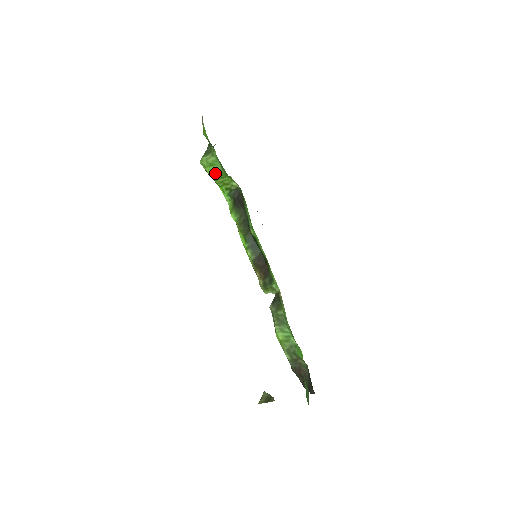
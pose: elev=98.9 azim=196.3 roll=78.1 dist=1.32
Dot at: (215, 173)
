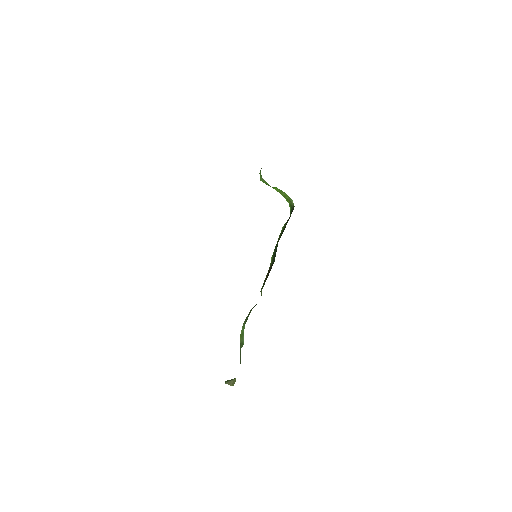
Dot at: (265, 182)
